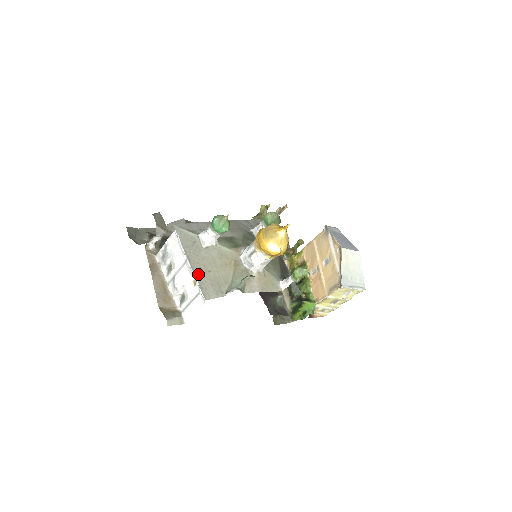
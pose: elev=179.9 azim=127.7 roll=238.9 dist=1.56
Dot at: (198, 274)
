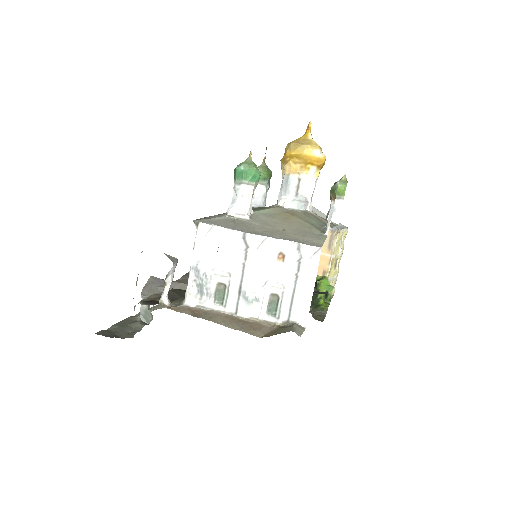
Dot at: (280, 237)
